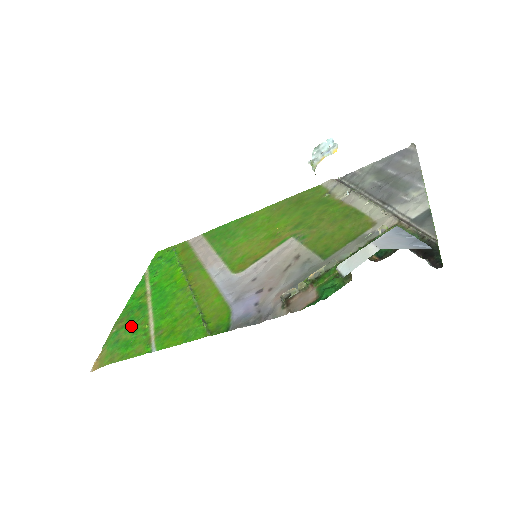
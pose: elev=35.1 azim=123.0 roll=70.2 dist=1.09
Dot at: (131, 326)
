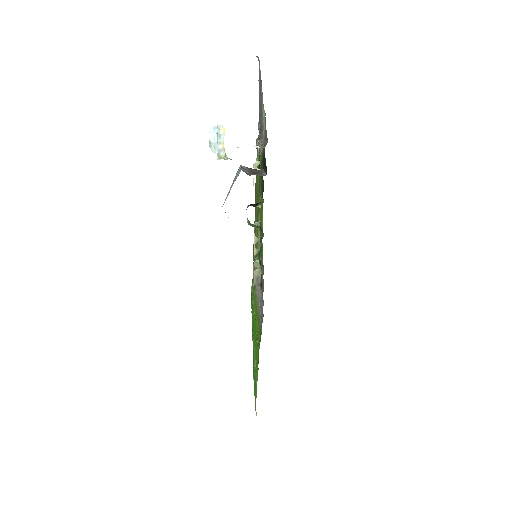
Dot at: (253, 372)
